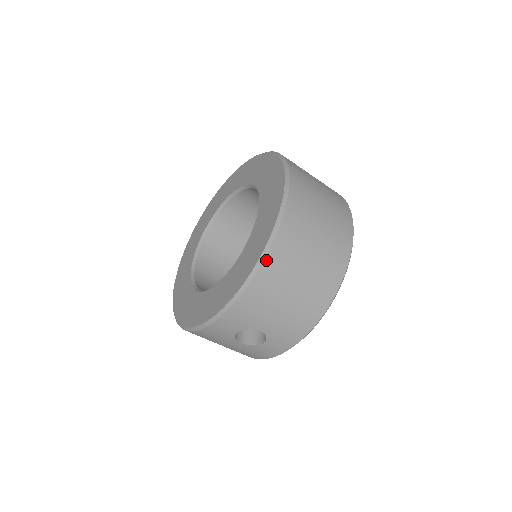
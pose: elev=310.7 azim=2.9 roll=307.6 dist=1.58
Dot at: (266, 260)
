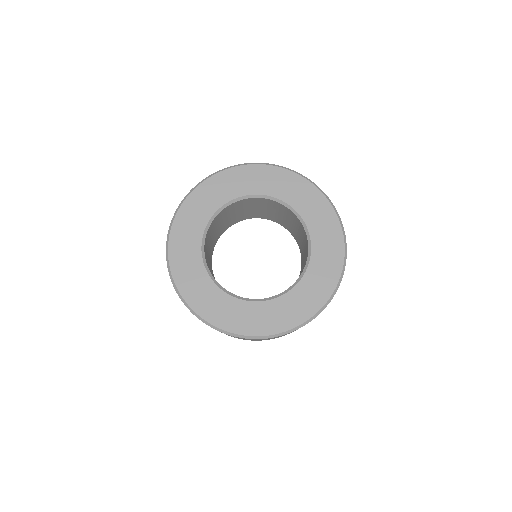
Dot at: occluded
